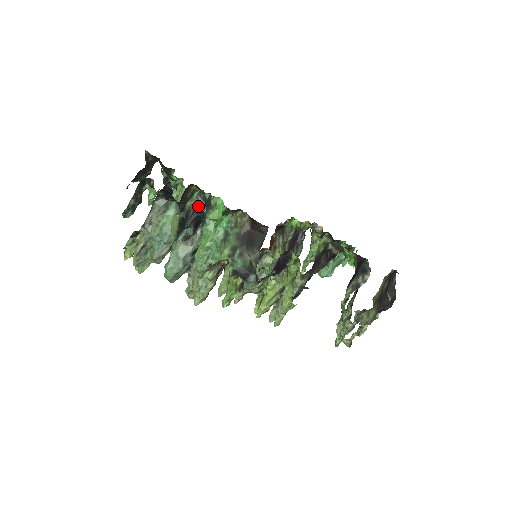
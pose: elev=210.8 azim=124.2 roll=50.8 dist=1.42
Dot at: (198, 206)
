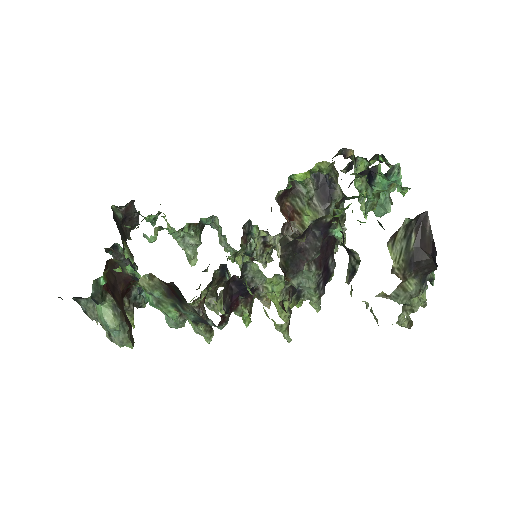
Dot at: occluded
